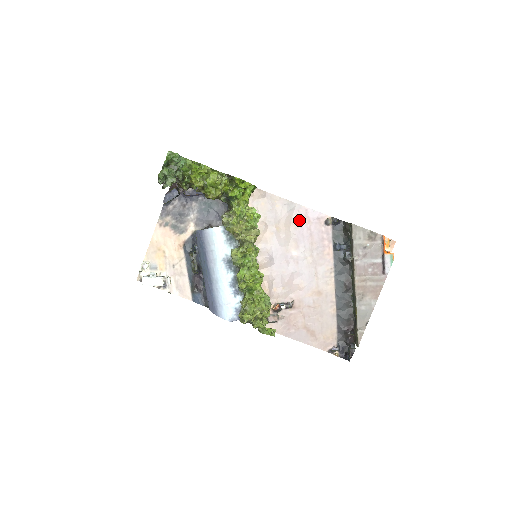
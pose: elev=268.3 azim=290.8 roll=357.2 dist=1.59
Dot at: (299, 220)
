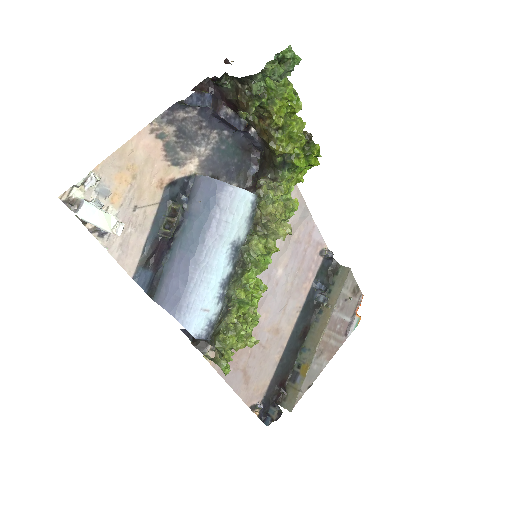
Dot at: (303, 234)
